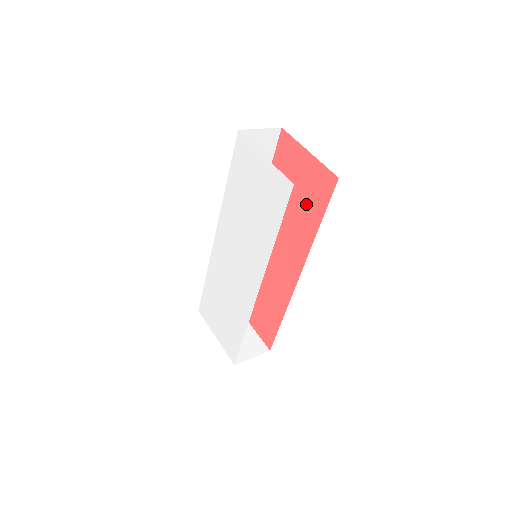
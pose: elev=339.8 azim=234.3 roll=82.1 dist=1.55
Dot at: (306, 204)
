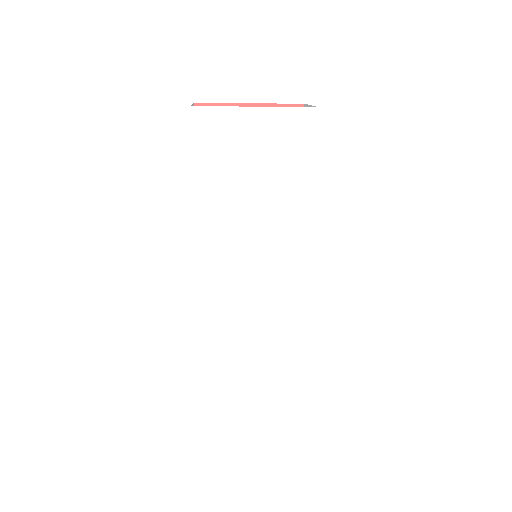
Dot at: occluded
